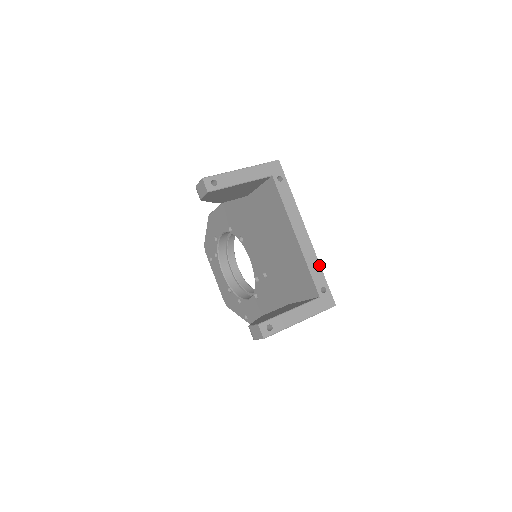
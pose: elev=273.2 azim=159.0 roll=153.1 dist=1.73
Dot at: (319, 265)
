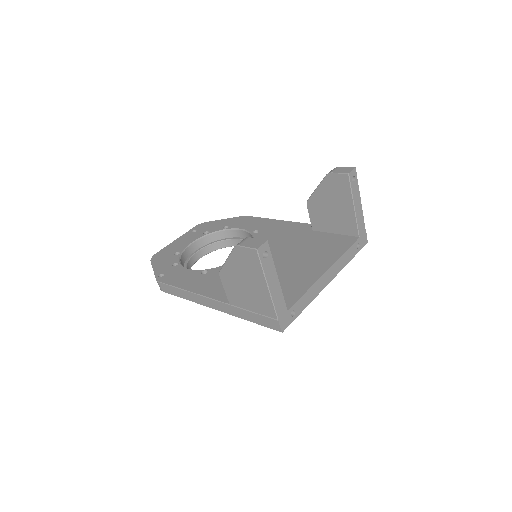
Dot at: (309, 303)
